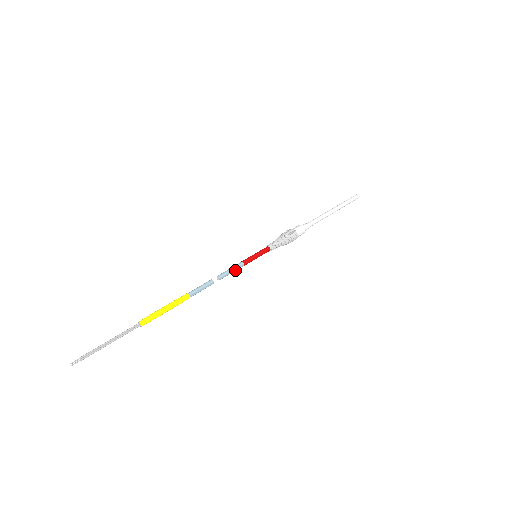
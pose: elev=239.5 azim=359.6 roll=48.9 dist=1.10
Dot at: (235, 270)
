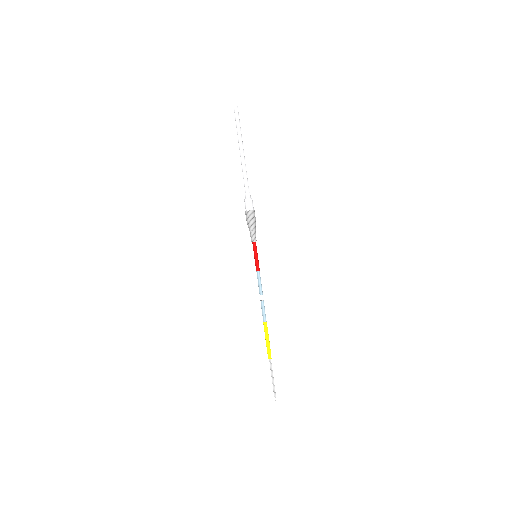
Dot at: (259, 279)
